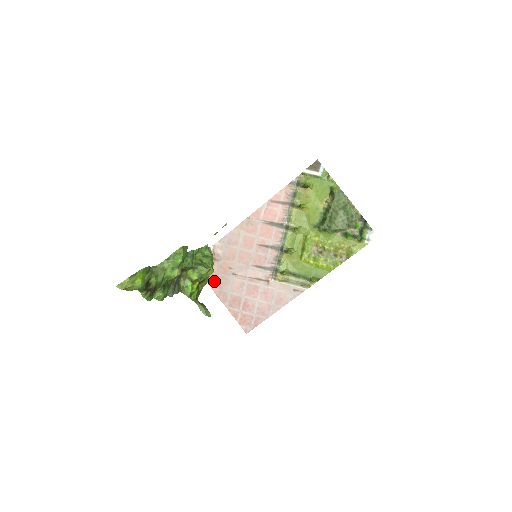
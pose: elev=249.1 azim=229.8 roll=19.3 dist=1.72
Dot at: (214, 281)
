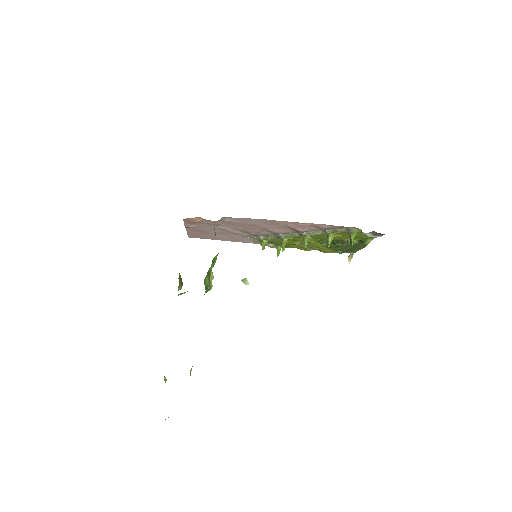
Dot at: (192, 223)
